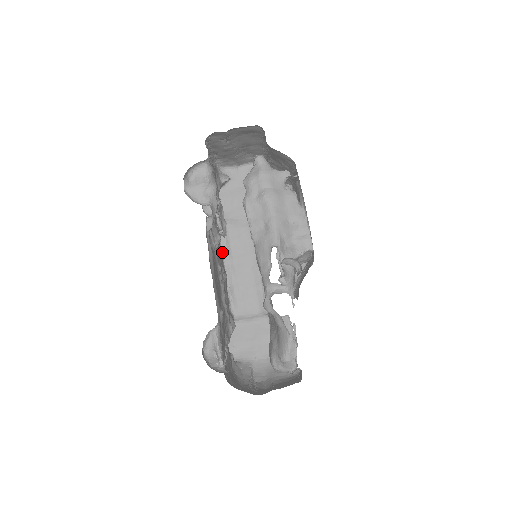
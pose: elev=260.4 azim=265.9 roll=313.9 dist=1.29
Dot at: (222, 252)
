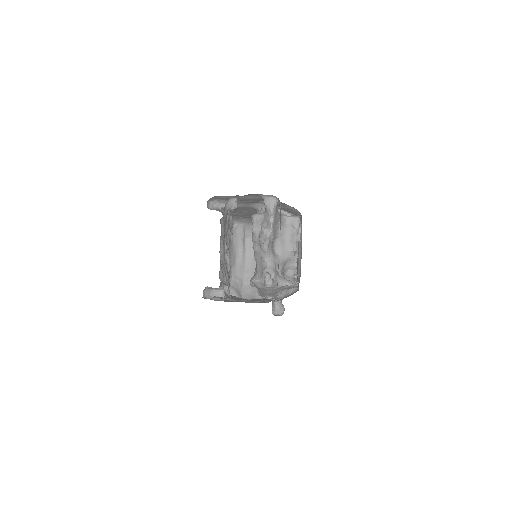
Dot at: occluded
